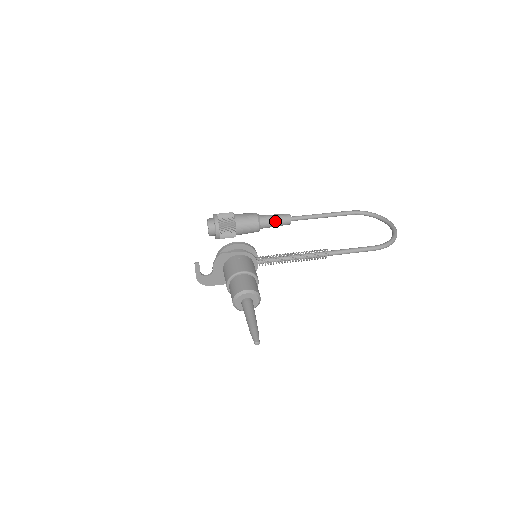
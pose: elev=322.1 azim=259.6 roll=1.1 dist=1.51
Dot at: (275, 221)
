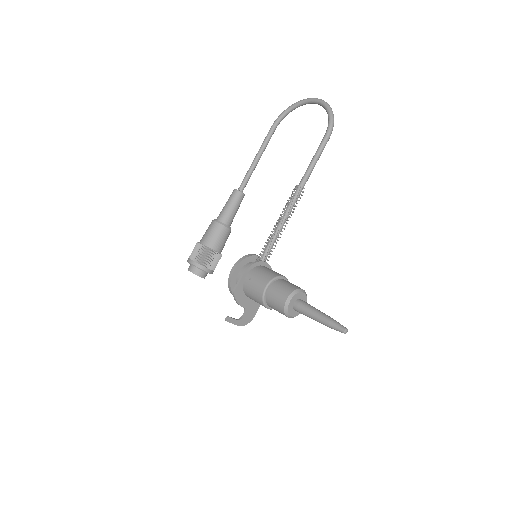
Dot at: (232, 208)
